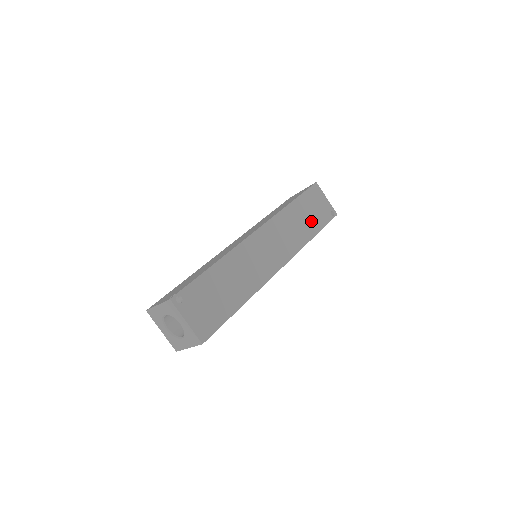
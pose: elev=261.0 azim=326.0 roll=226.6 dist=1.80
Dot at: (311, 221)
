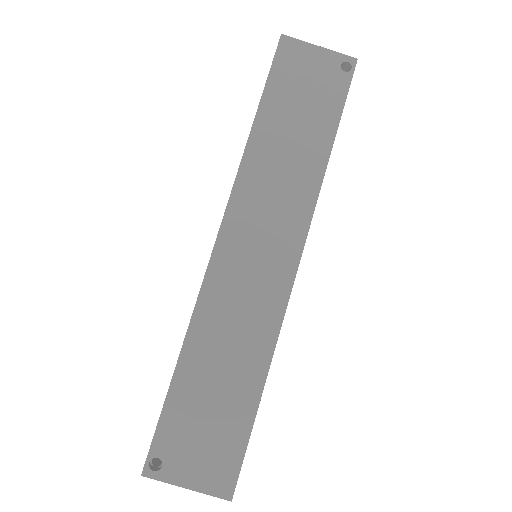
Dot at: (310, 124)
